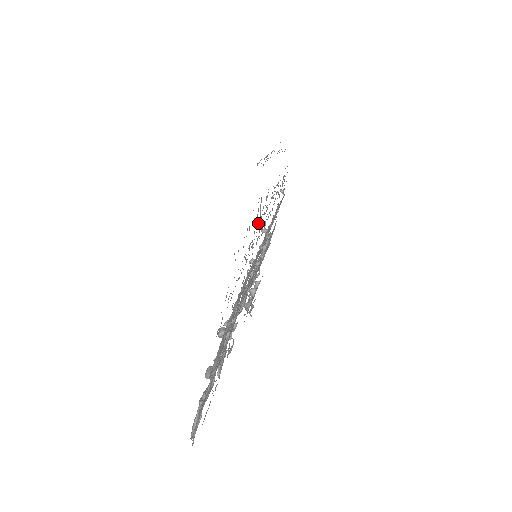
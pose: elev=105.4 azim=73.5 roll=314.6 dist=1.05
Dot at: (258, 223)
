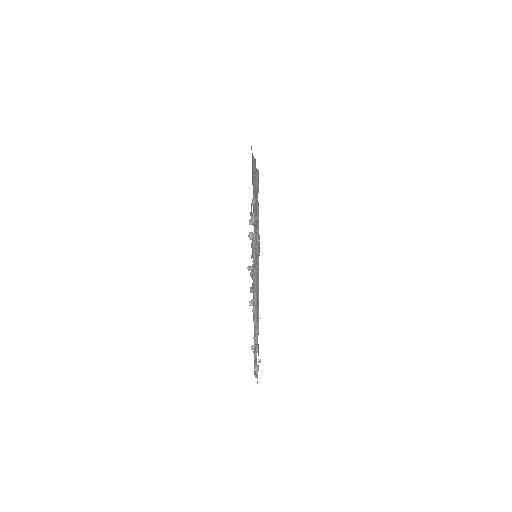
Dot at: occluded
